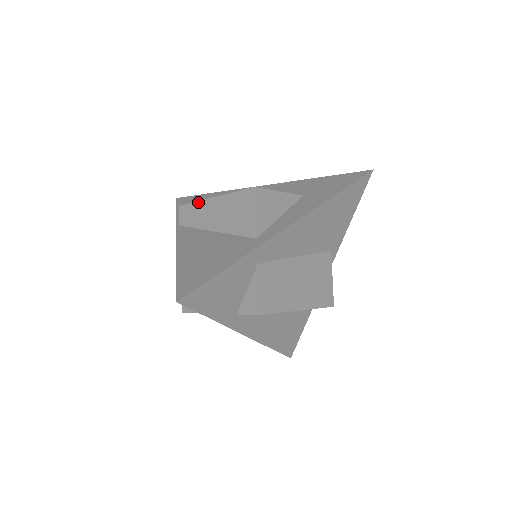
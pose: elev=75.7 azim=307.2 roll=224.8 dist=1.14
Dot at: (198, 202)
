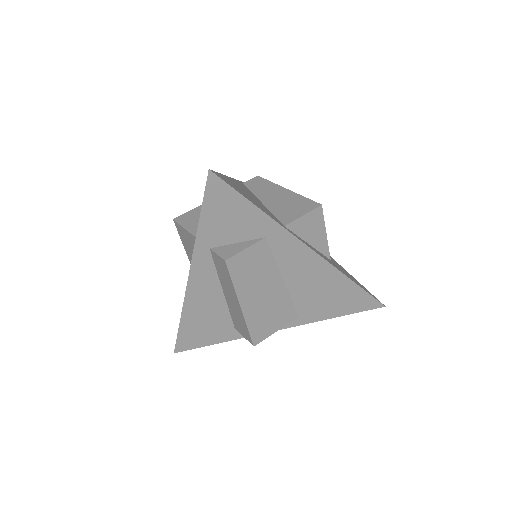
Dot at: (273, 183)
